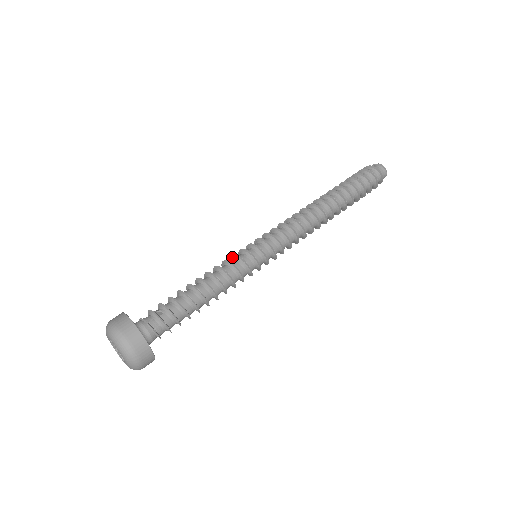
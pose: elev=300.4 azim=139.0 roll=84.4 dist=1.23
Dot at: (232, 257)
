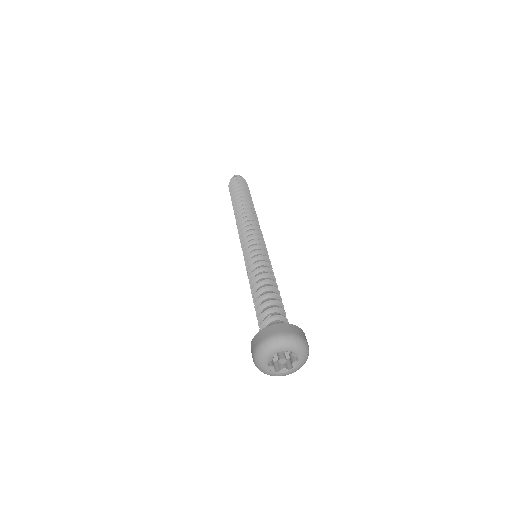
Dot at: (248, 265)
